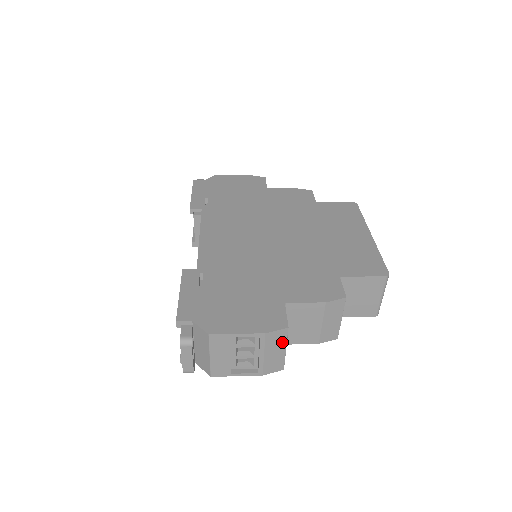
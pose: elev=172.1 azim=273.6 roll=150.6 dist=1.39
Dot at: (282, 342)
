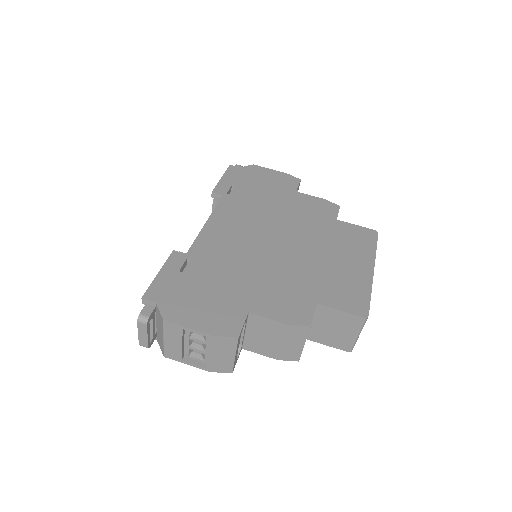
Dot at: (231, 349)
